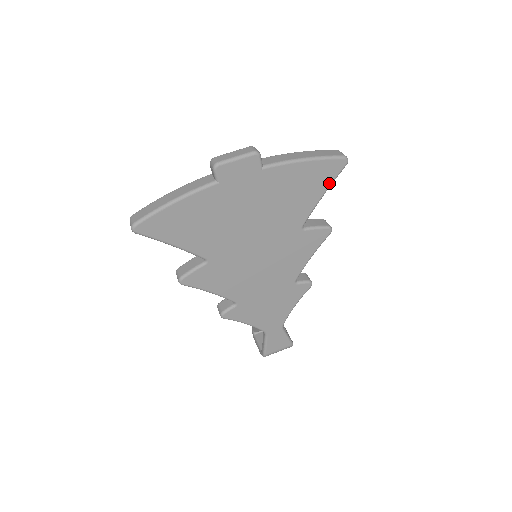
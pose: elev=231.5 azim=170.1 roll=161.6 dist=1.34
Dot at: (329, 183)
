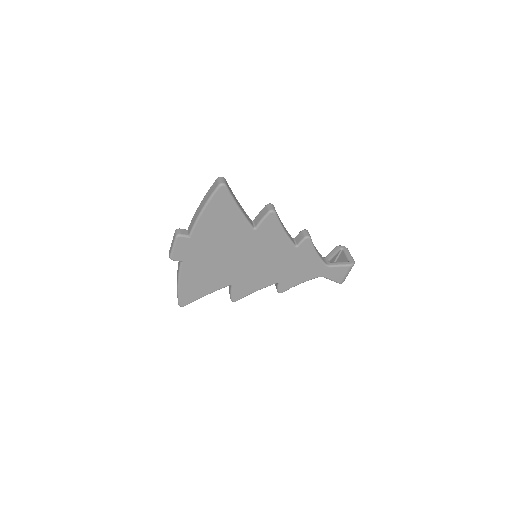
Dot at: (232, 202)
